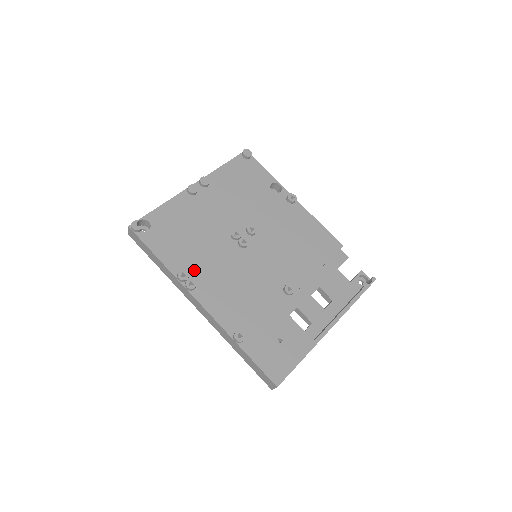
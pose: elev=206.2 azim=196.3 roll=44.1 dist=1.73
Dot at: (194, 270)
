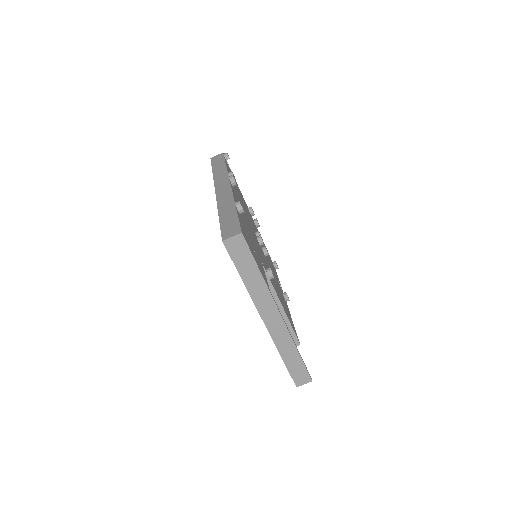
Dot at: occluded
